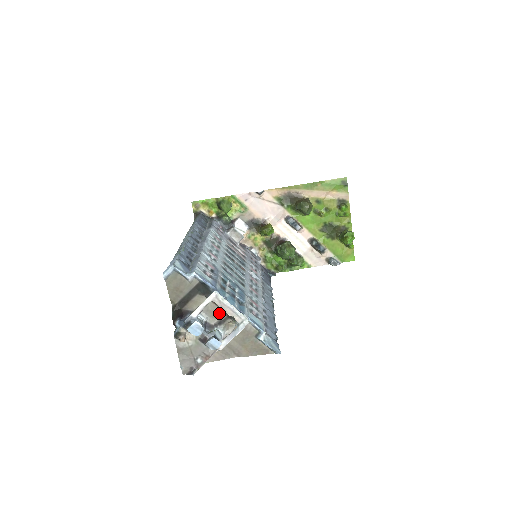
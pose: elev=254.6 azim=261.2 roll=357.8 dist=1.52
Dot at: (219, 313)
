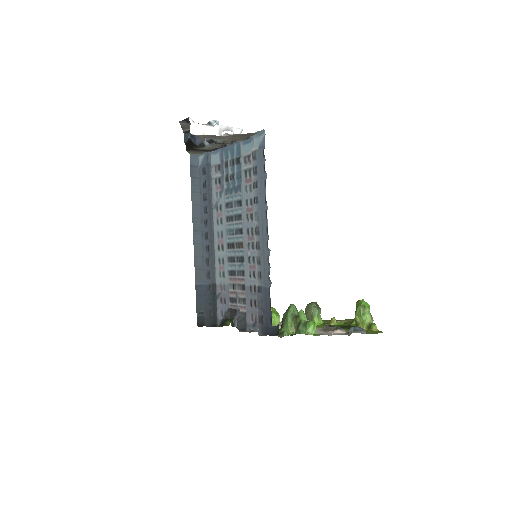
Dot at: (221, 145)
